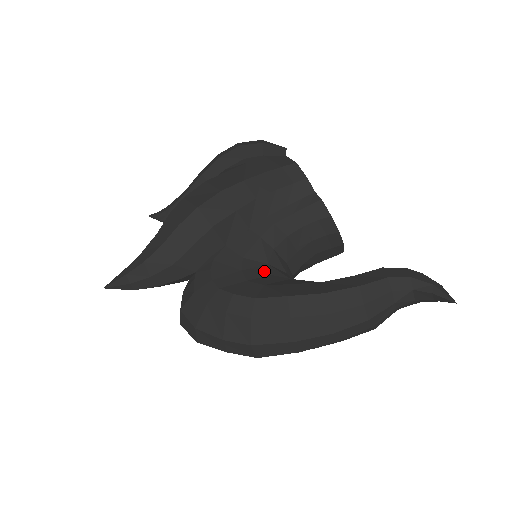
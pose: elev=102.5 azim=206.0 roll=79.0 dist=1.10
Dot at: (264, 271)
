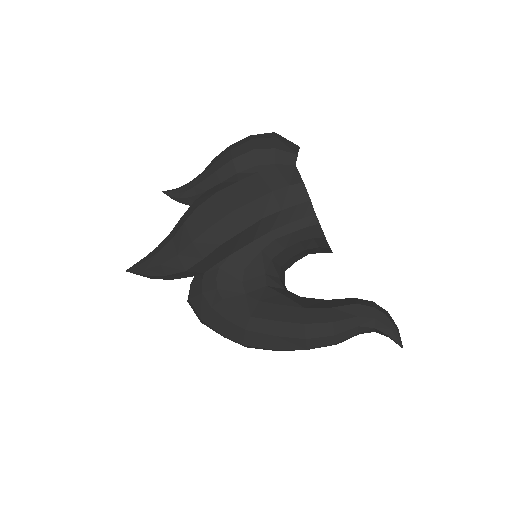
Dot at: (261, 282)
